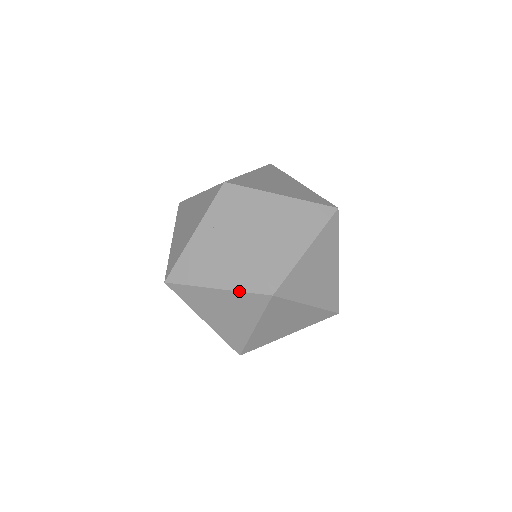
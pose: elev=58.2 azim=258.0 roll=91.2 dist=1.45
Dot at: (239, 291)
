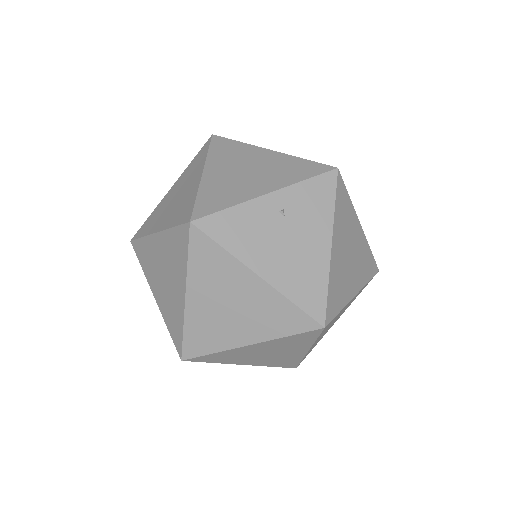
Dot at: occluded
